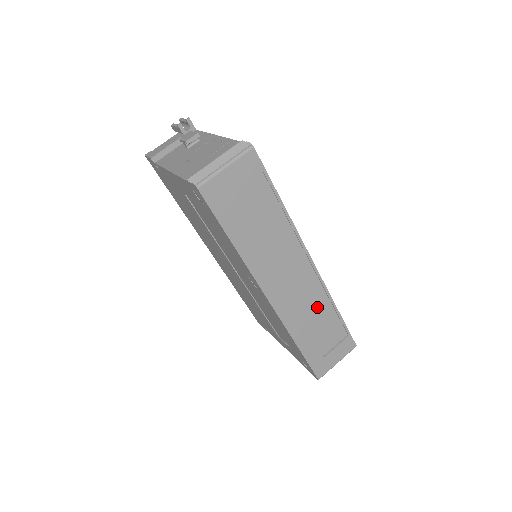
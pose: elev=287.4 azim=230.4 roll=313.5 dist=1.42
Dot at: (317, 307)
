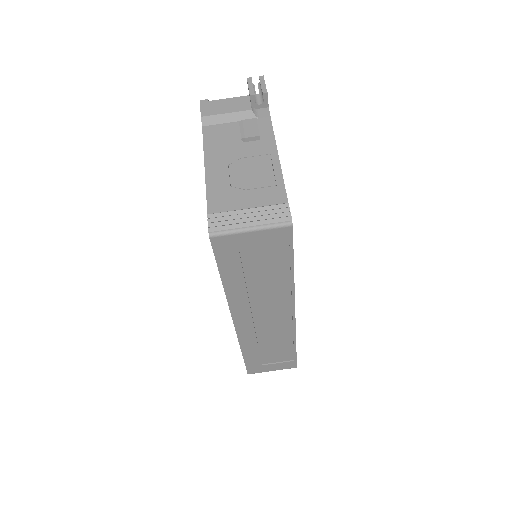
Dot at: (278, 339)
